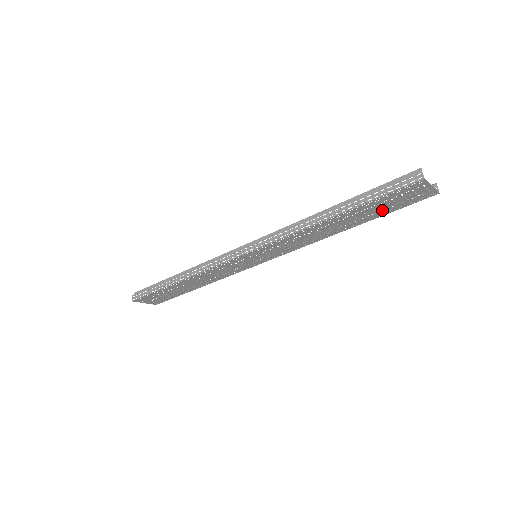
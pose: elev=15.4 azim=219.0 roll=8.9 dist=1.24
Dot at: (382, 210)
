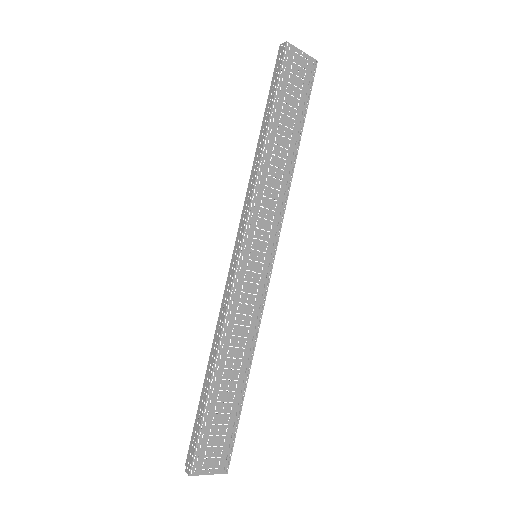
Dot at: (302, 115)
